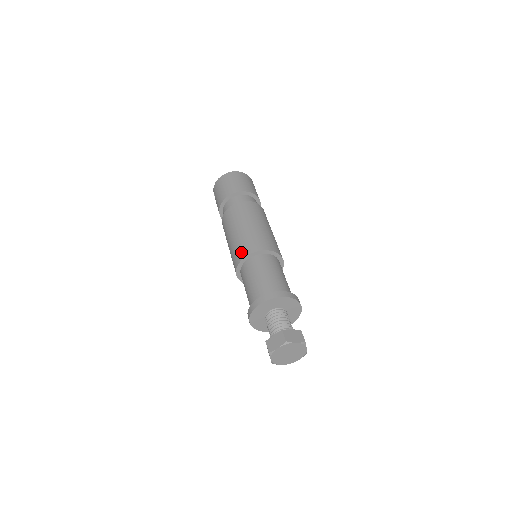
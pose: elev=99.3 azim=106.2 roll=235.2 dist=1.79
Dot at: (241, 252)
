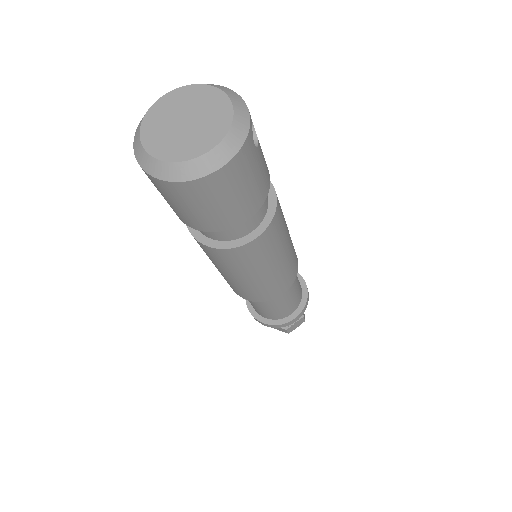
Dot at: (241, 295)
